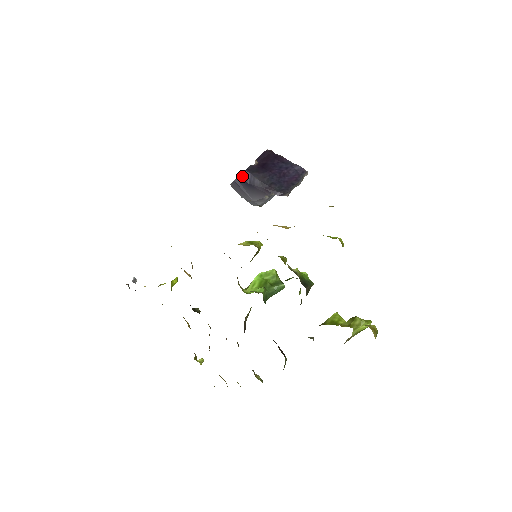
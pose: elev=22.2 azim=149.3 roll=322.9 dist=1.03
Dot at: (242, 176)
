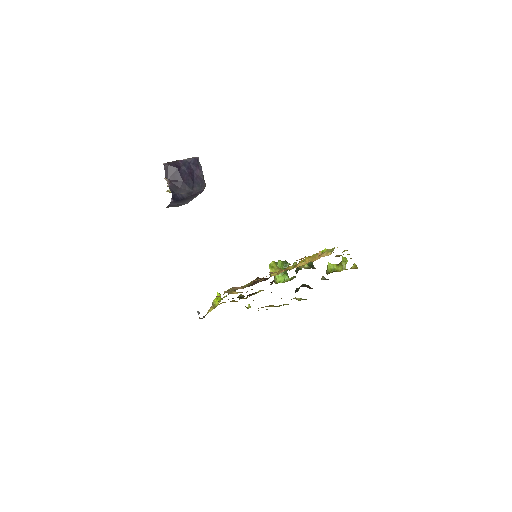
Dot at: (173, 199)
